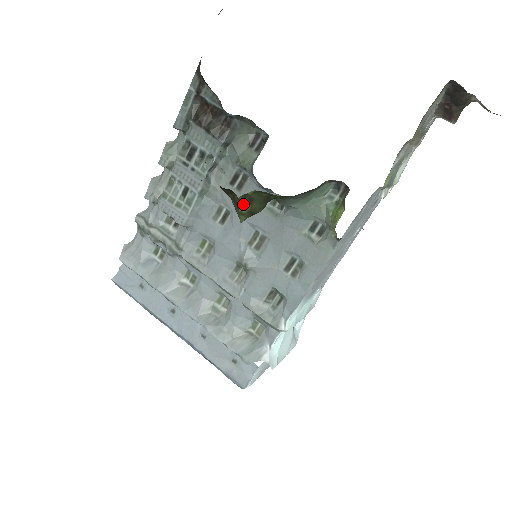
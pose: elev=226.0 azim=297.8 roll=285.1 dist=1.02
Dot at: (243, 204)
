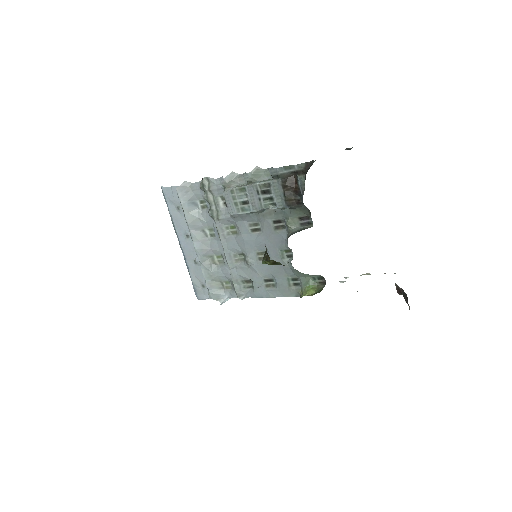
Dot at: (270, 262)
